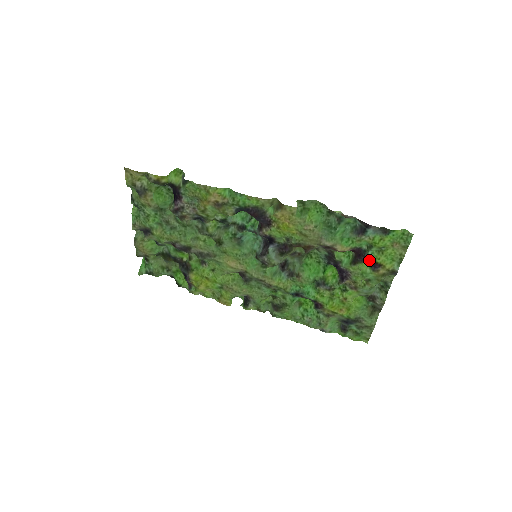
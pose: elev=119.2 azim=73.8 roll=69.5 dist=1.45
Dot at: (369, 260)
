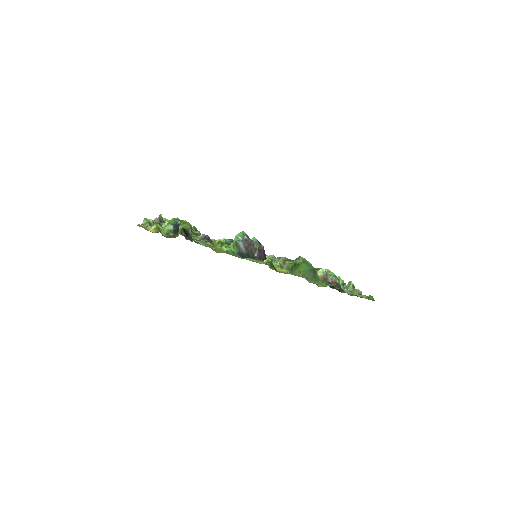
Dot at: (342, 292)
